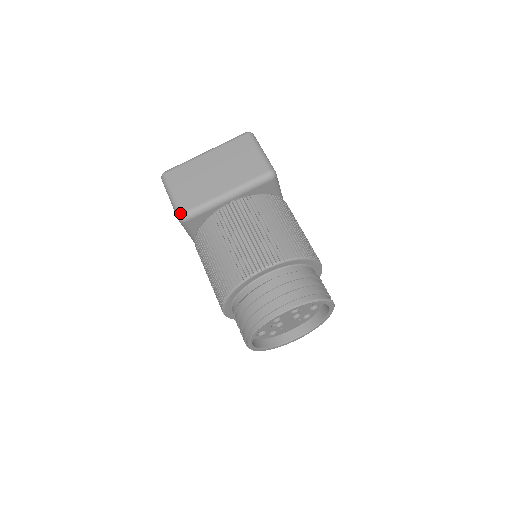
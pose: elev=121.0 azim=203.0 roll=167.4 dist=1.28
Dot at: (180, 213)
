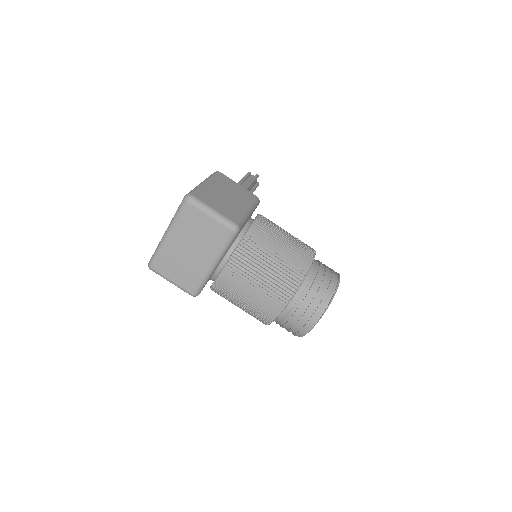
Dot at: (191, 294)
